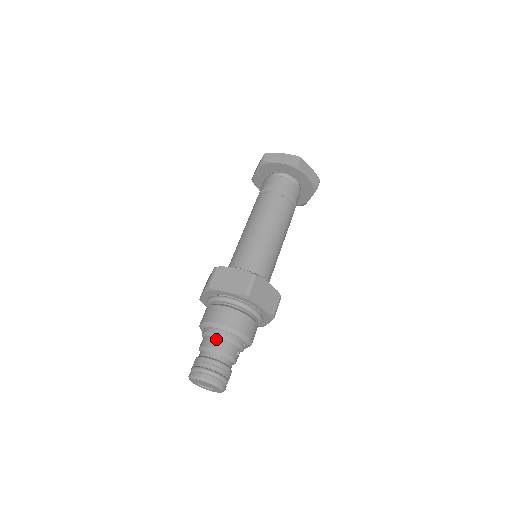
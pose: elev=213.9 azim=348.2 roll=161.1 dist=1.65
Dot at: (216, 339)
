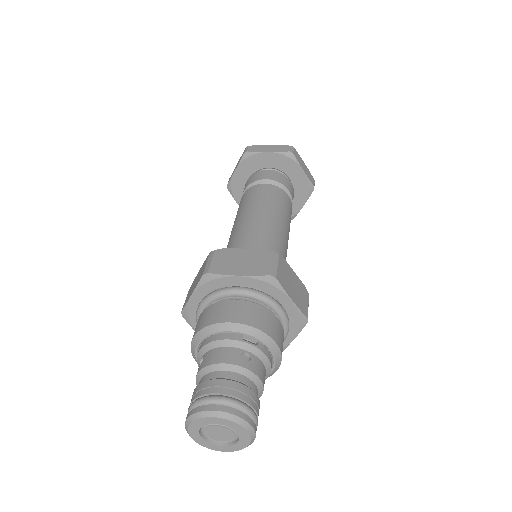
Dot at: occluded
